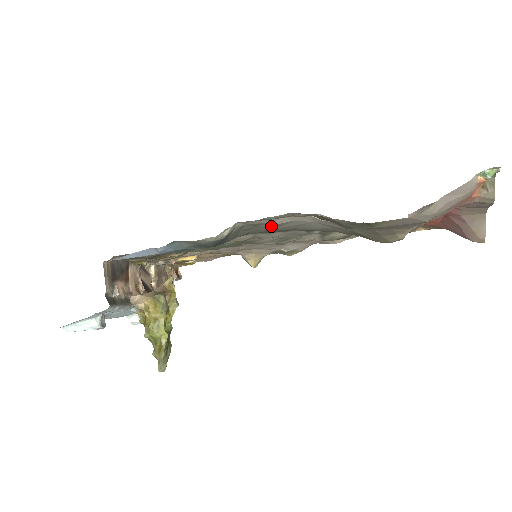
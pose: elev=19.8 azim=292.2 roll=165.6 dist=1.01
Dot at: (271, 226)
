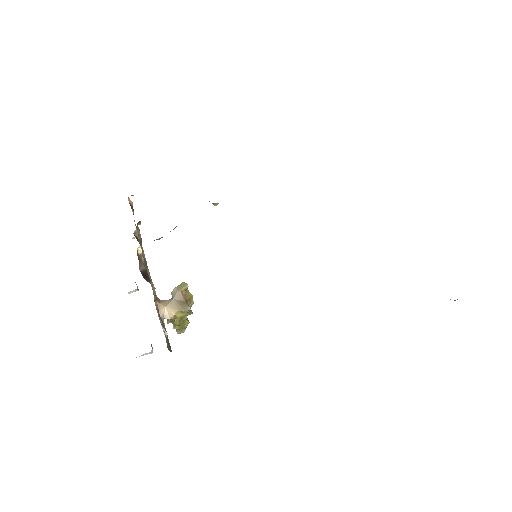
Dot at: occluded
